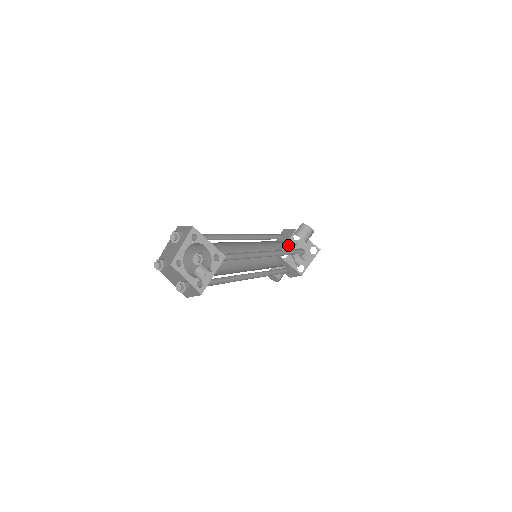
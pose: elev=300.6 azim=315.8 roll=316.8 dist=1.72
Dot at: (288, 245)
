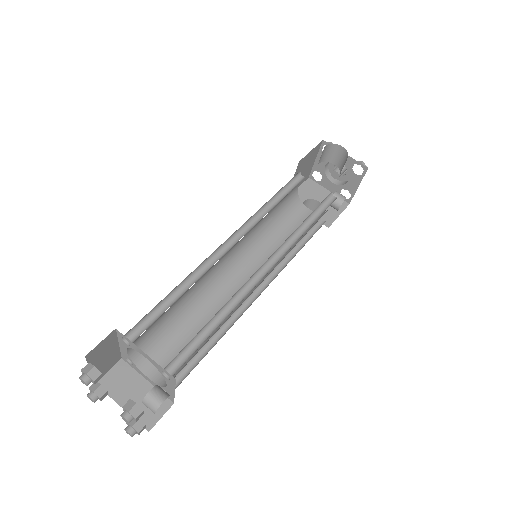
Dot at: occluded
